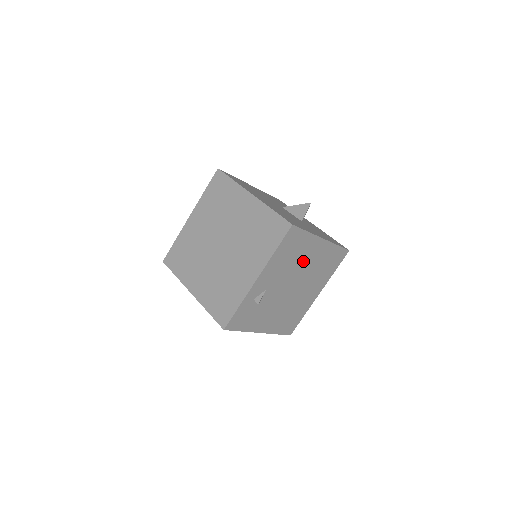
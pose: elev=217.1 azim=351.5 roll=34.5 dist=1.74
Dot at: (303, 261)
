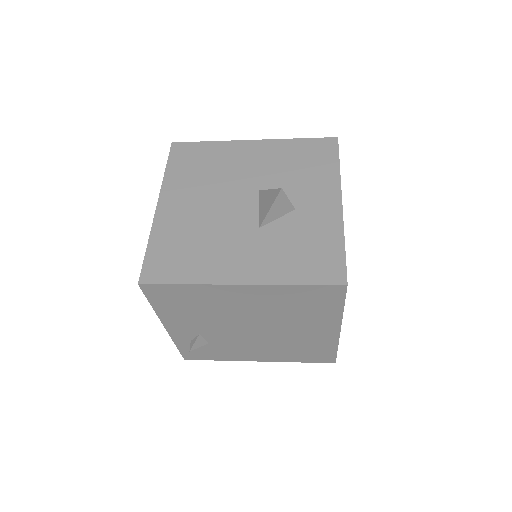
Dot at: (232, 308)
